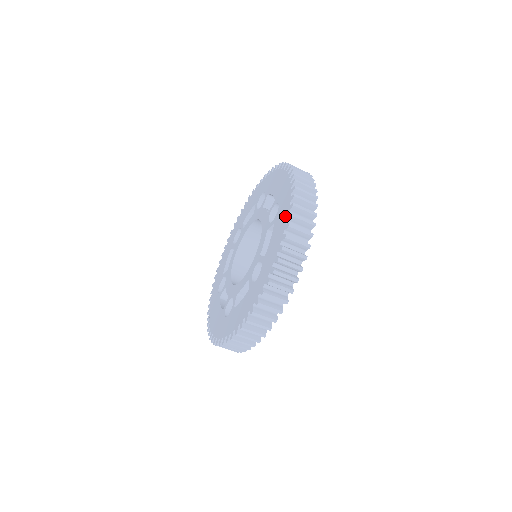
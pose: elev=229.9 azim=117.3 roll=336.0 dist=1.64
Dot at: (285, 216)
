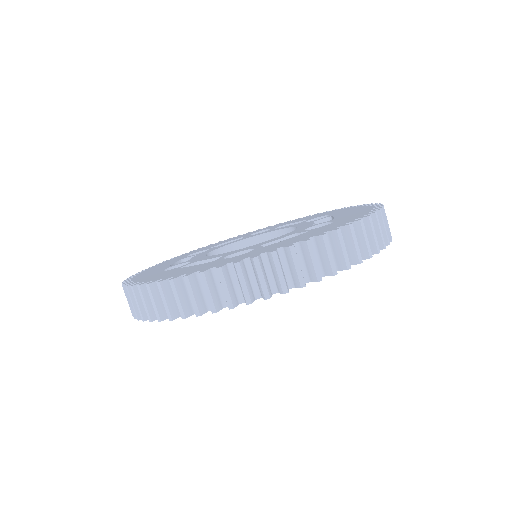
Dot at: (360, 207)
